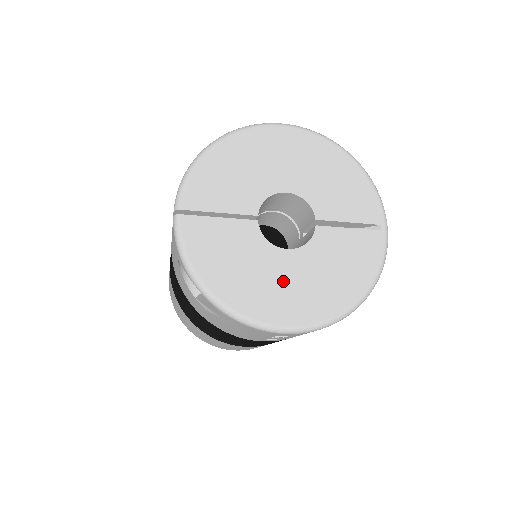
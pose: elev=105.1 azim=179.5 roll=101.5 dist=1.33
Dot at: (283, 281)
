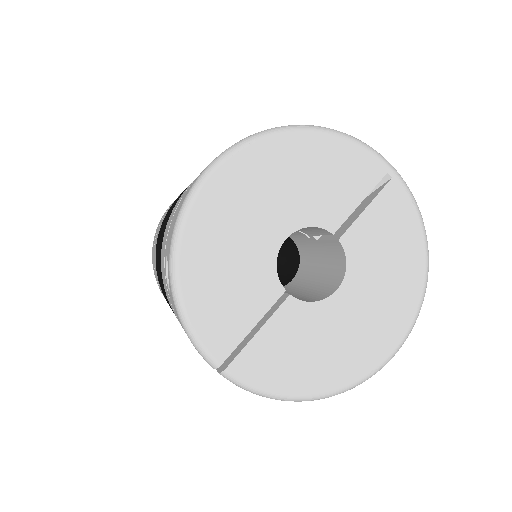
Dot at: (359, 320)
